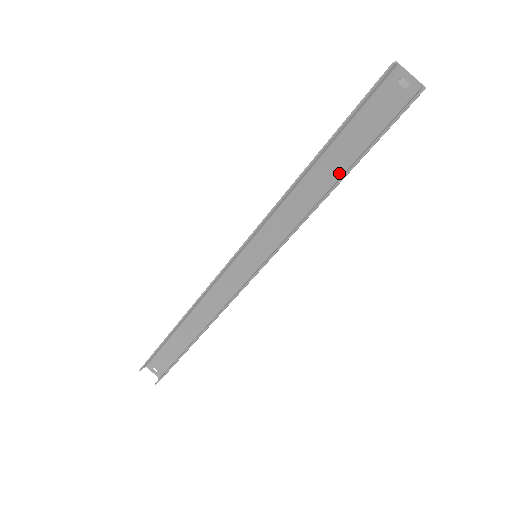
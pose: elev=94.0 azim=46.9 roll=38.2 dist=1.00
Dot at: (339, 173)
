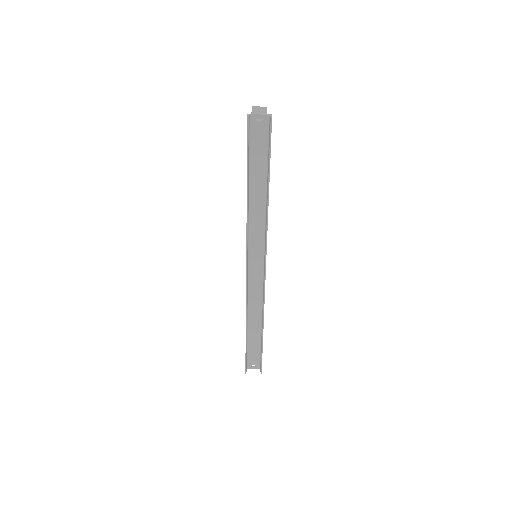
Dot at: (264, 183)
